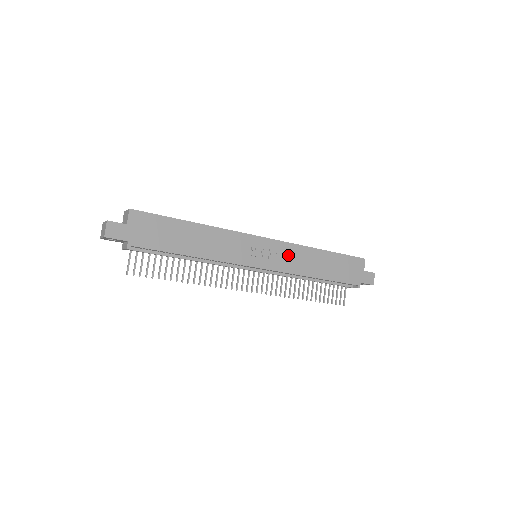
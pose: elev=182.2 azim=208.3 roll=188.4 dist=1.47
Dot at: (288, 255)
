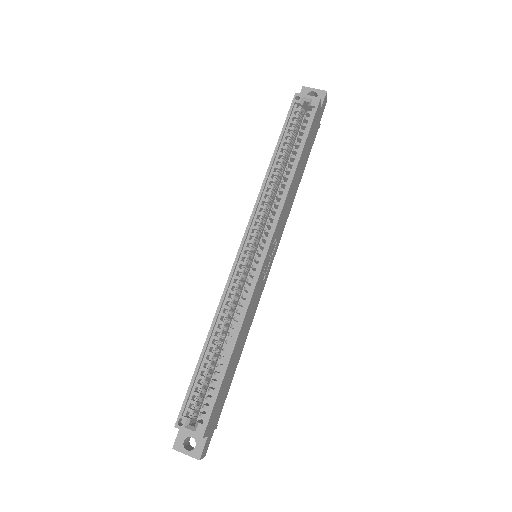
Dot at: (282, 221)
